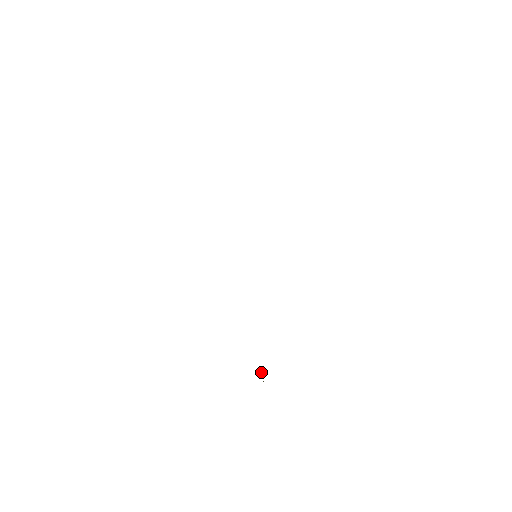
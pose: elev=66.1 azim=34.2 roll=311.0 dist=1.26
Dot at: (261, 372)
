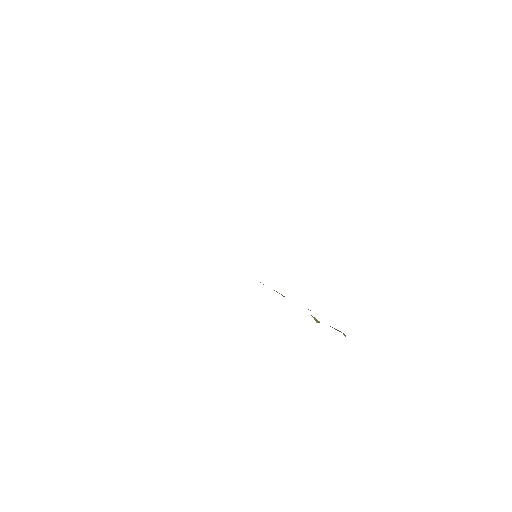
Dot at: (313, 317)
